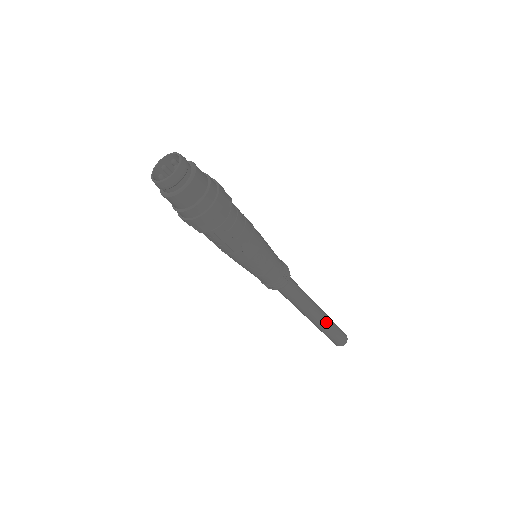
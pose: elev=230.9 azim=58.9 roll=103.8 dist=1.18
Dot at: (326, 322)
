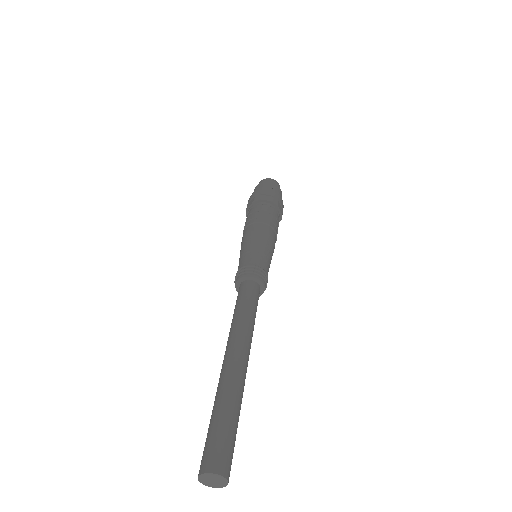
Dot at: (240, 383)
